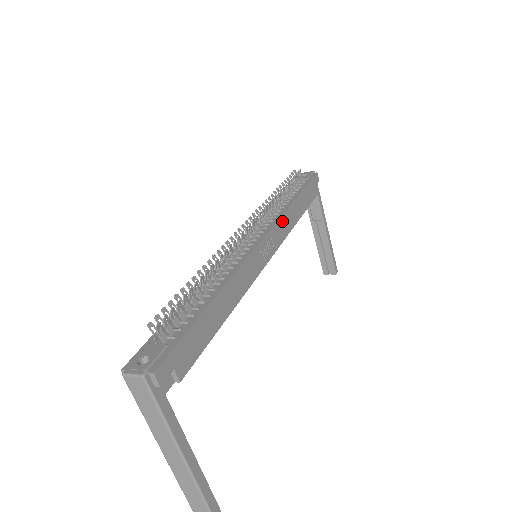
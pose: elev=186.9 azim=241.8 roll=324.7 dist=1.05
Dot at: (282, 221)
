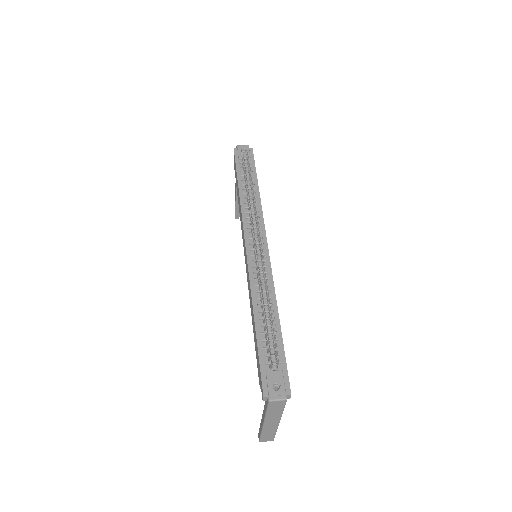
Dot at: (263, 219)
